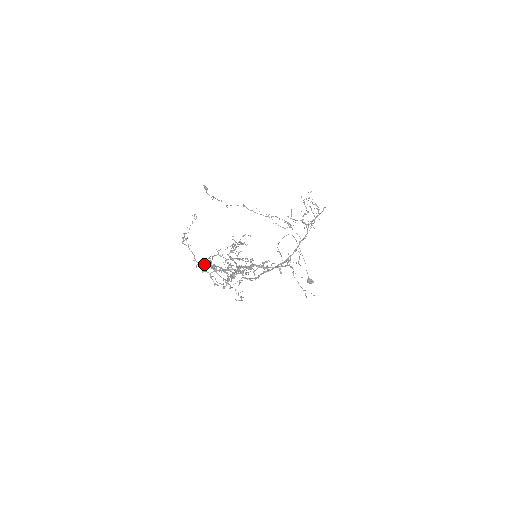
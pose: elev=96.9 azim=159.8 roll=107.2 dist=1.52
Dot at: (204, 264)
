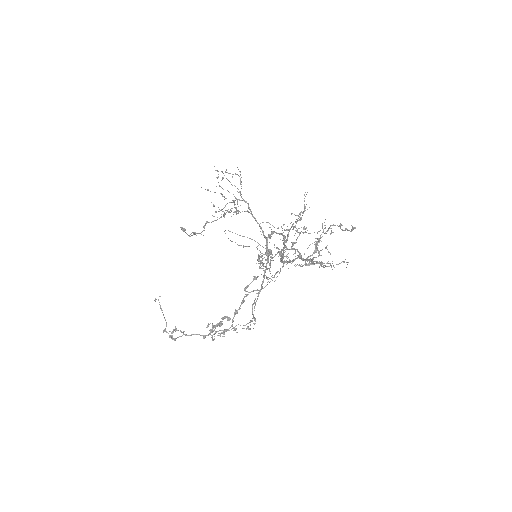
Dot at: (212, 331)
